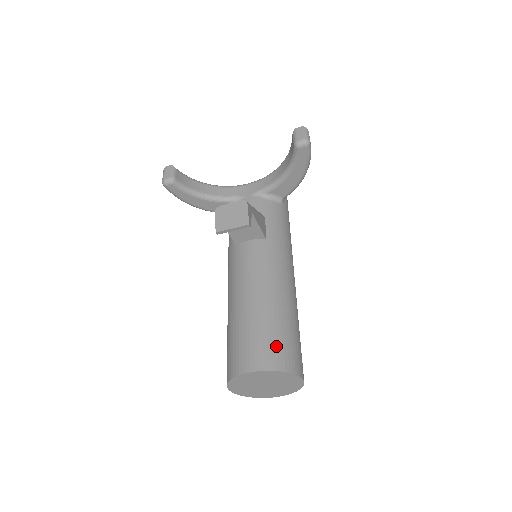
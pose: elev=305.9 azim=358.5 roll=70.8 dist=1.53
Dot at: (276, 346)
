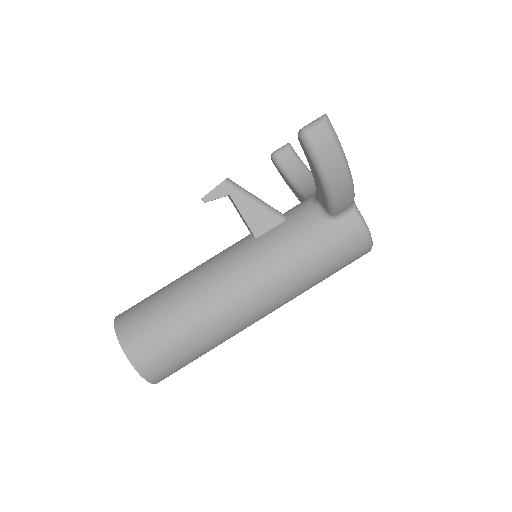
Dot at: (138, 315)
